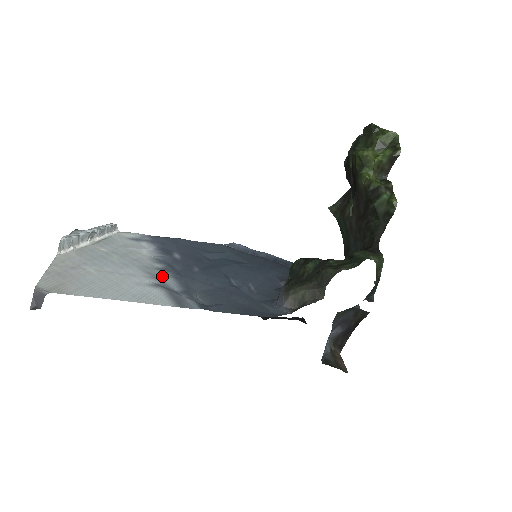
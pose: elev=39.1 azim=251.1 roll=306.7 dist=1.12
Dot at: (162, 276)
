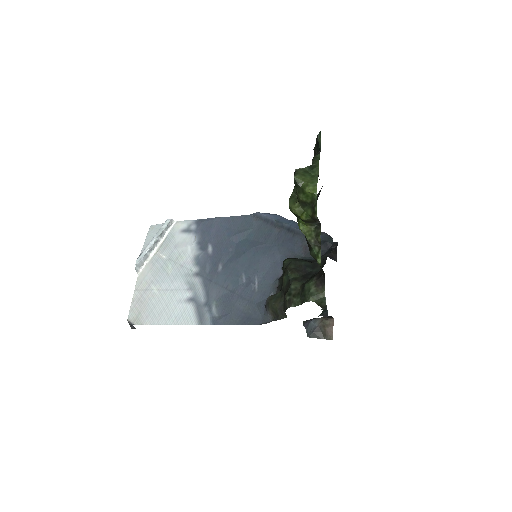
Dot at: (195, 285)
